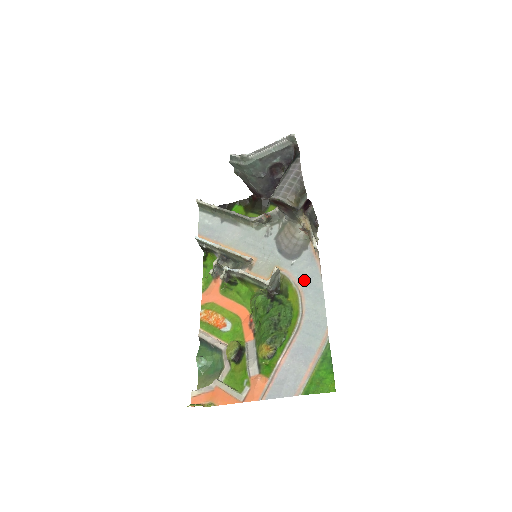
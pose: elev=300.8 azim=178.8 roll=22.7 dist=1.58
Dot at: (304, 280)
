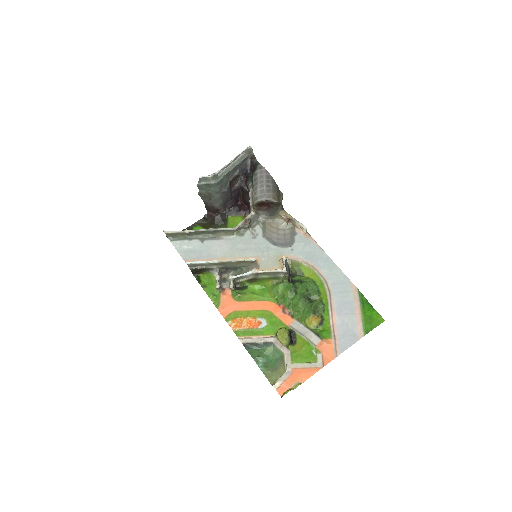
Dot at: (310, 257)
